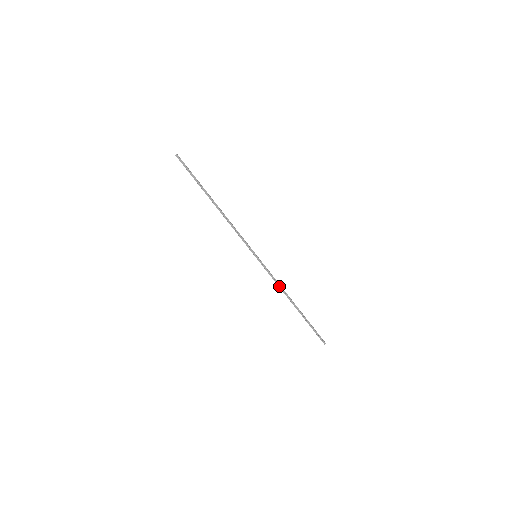
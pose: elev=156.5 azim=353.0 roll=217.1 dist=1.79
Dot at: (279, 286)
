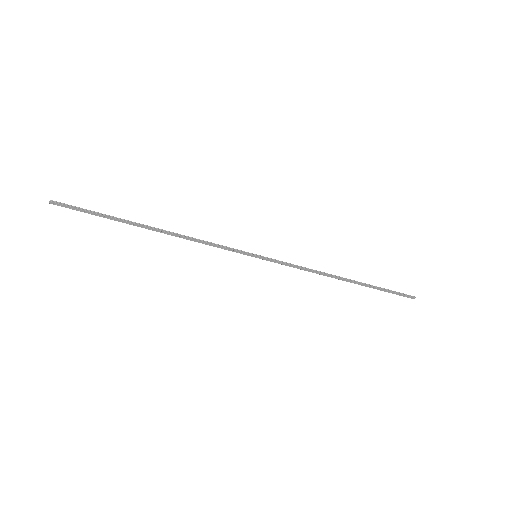
Dot at: occluded
